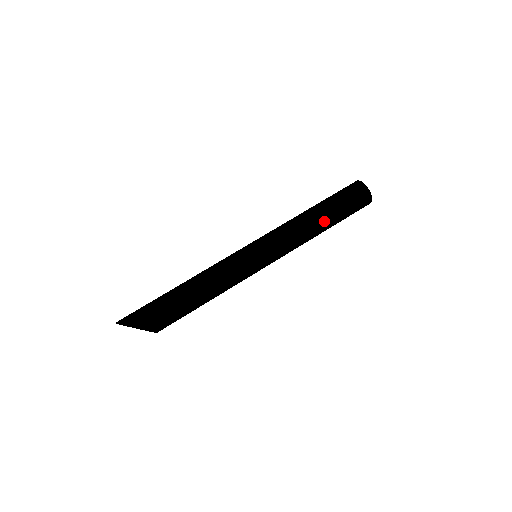
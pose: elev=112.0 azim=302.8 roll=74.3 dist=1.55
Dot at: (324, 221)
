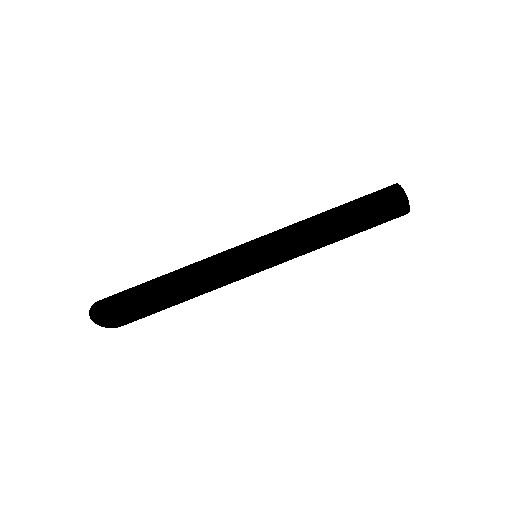
Dot at: occluded
